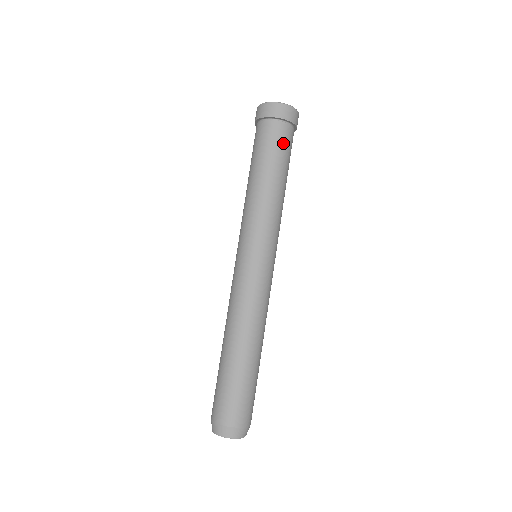
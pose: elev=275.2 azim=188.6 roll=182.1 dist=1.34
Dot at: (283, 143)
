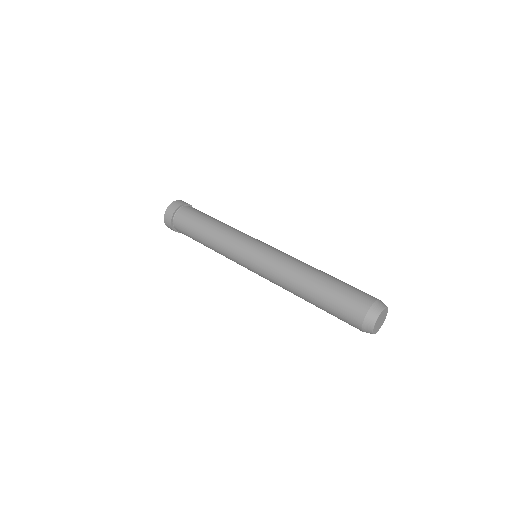
Dot at: (190, 214)
